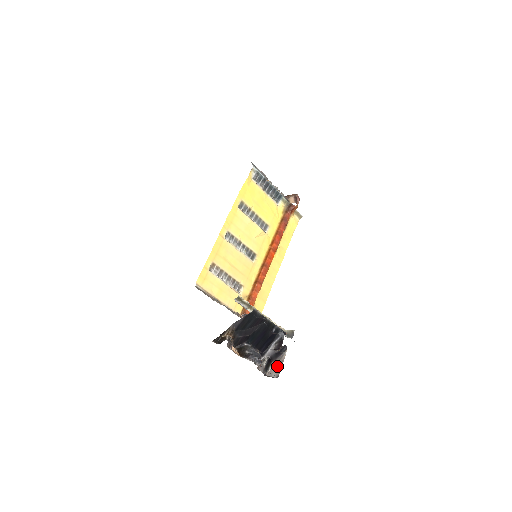
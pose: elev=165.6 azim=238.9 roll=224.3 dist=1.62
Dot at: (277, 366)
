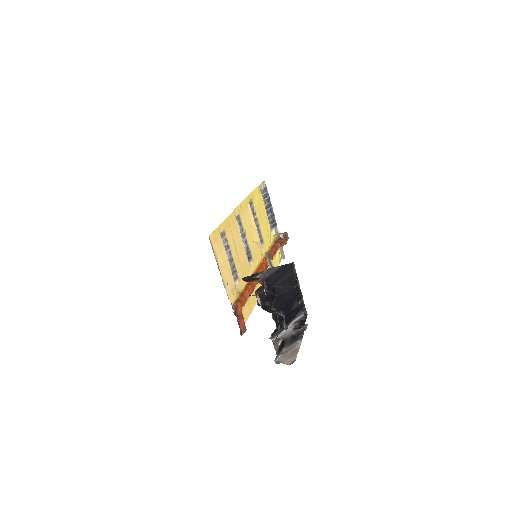
Dot at: (289, 354)
